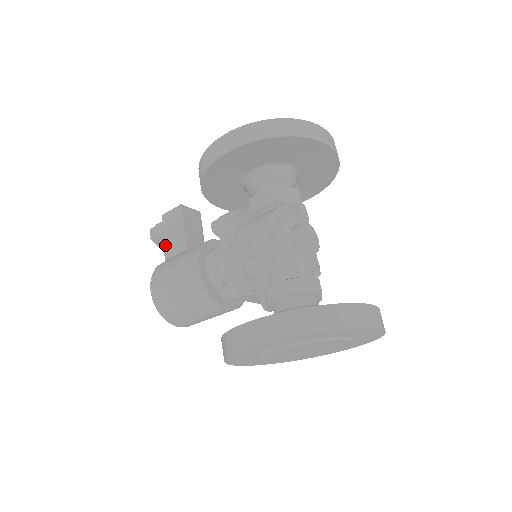
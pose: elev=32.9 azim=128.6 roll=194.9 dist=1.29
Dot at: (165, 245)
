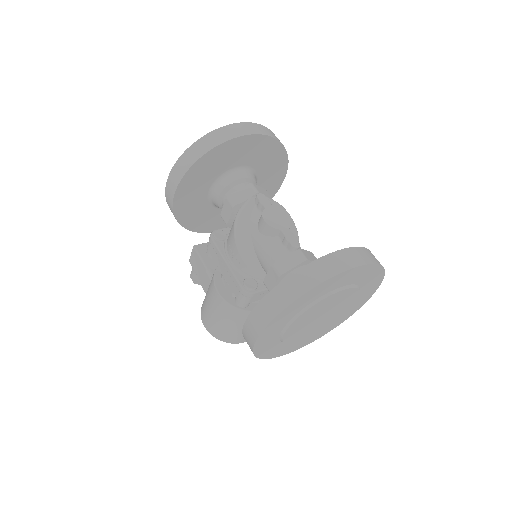
Dot at: (201, 284)
